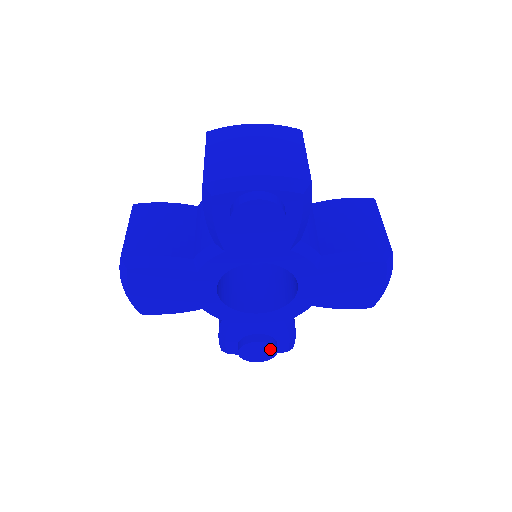
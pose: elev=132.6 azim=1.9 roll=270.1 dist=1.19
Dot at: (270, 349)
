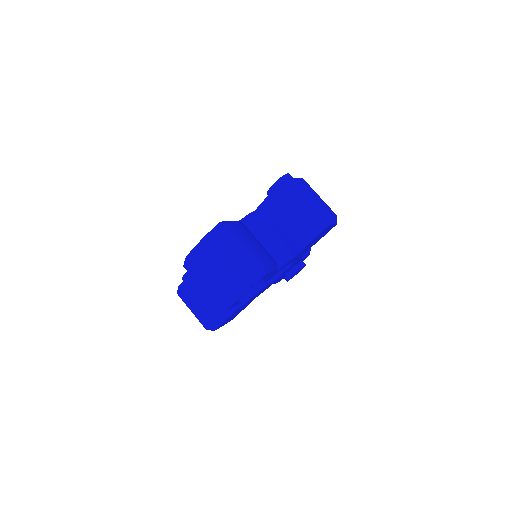
Dot at: occluded
